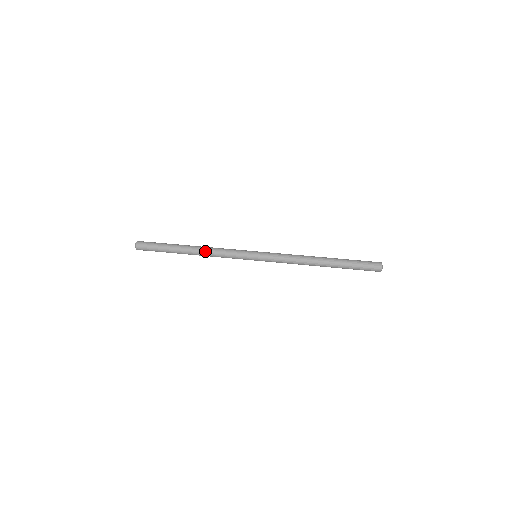
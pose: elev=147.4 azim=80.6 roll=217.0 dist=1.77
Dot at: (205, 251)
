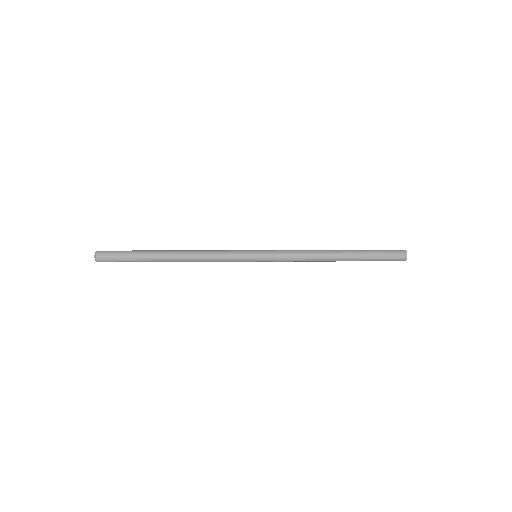
Dot at: (191, 257)
